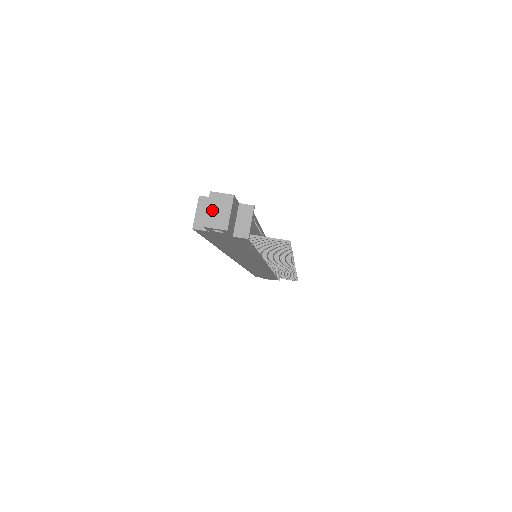
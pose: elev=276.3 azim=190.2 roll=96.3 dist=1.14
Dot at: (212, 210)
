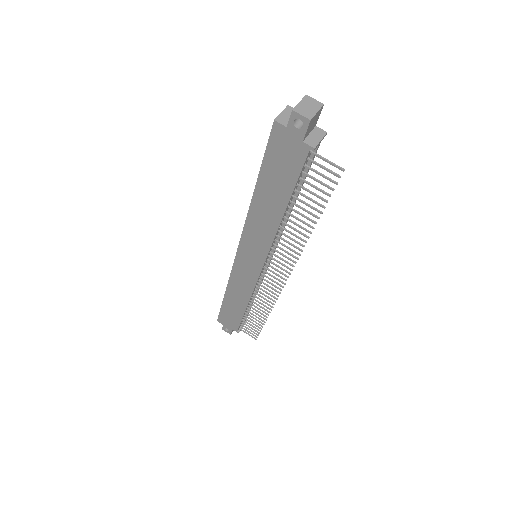
Dot at: (303, 104)
